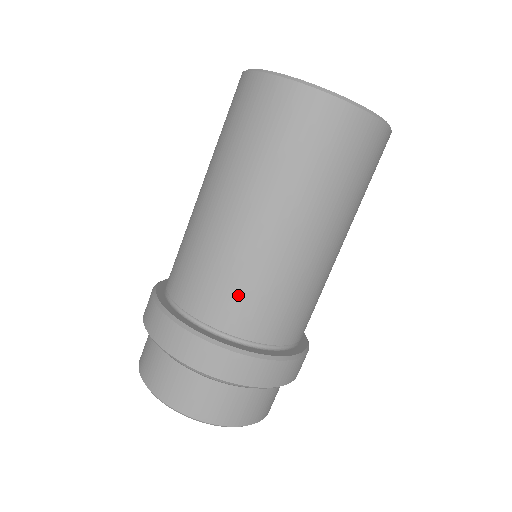
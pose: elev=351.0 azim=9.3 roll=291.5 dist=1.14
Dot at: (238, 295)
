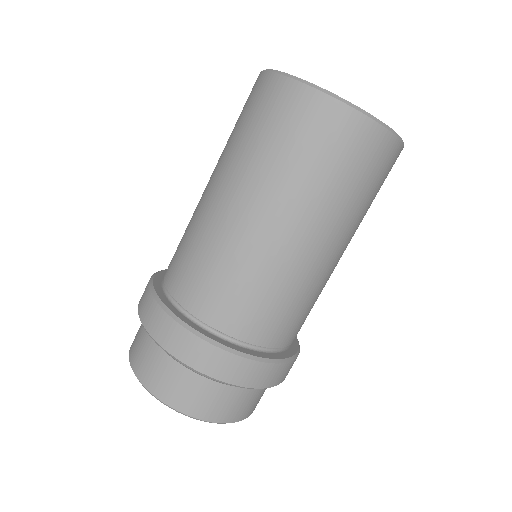
Dot at: (215, 283)
